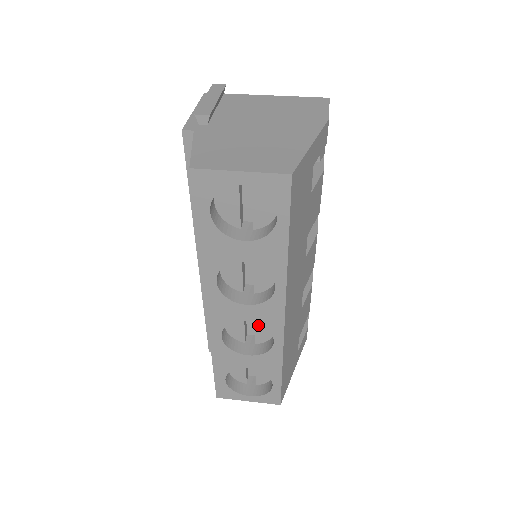
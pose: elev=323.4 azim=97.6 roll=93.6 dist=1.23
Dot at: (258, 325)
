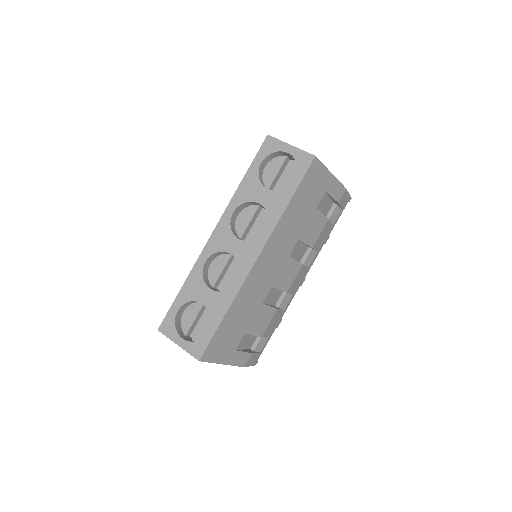
Dot at: (232, 273)
